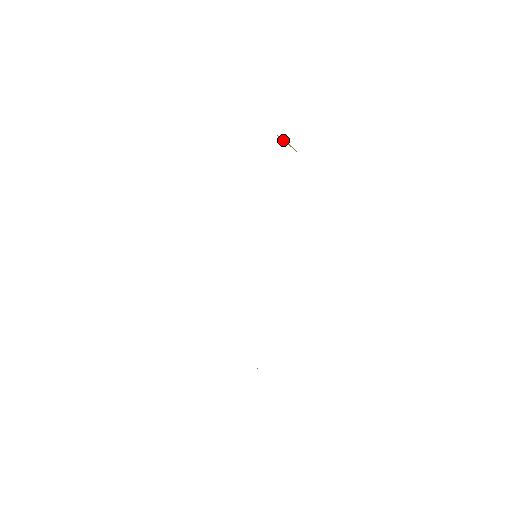
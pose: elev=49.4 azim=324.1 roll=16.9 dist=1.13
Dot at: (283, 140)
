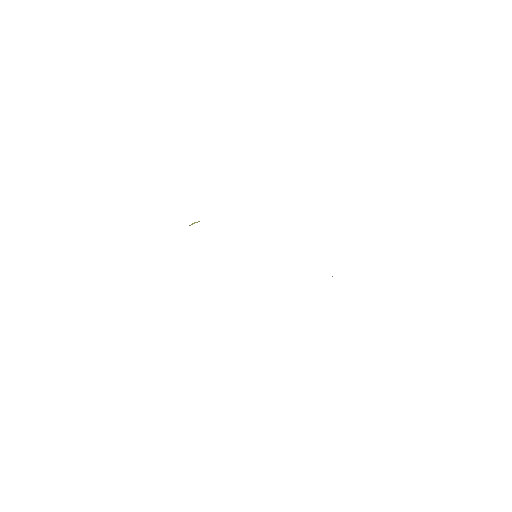
Dot at: occluded
